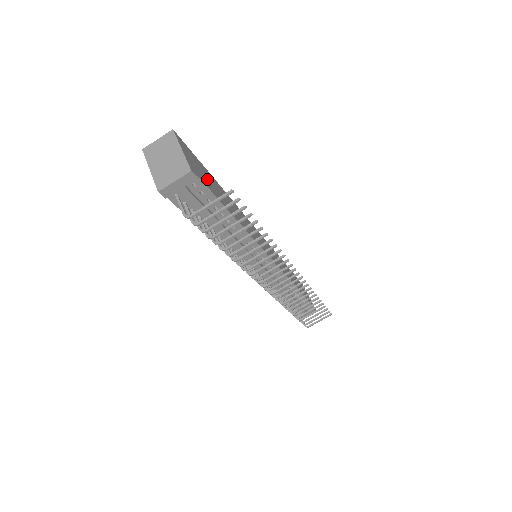
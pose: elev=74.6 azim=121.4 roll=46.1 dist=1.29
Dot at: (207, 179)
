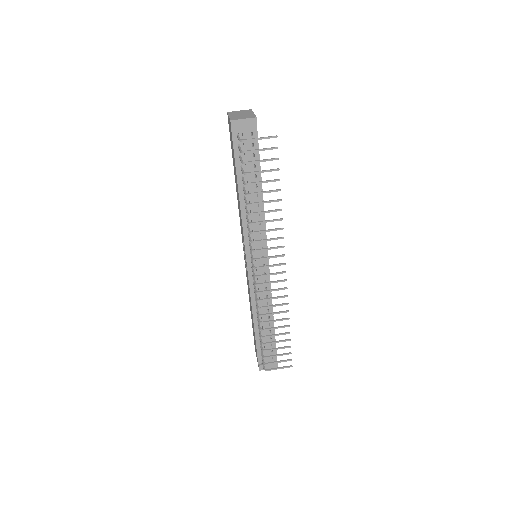
Dot at: occluded
